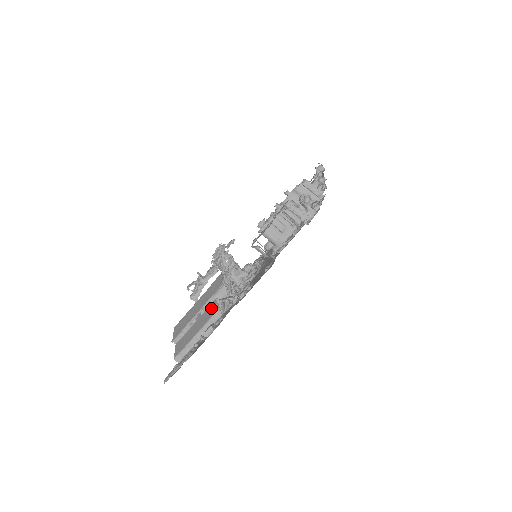
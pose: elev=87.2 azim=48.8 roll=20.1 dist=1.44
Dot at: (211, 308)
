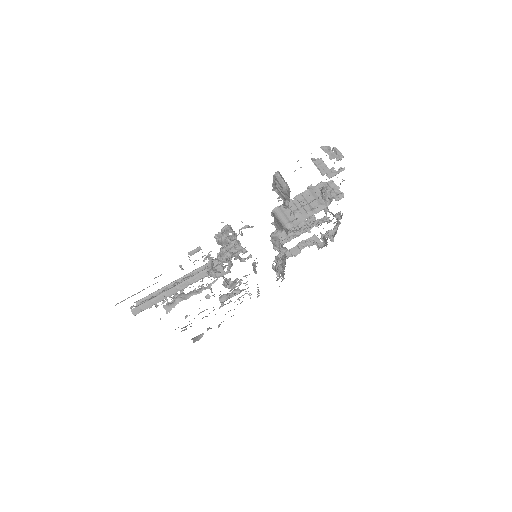
Dot at: occluded
